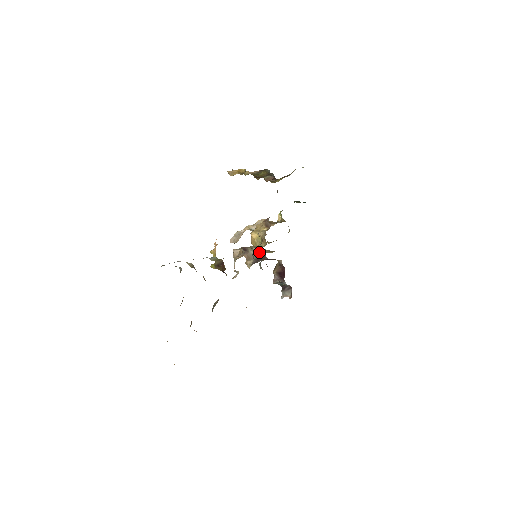
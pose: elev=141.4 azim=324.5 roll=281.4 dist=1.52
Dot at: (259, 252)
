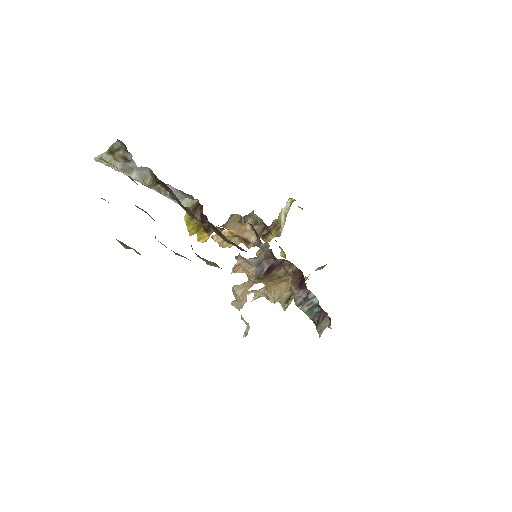
Dot at: (260, 256)
